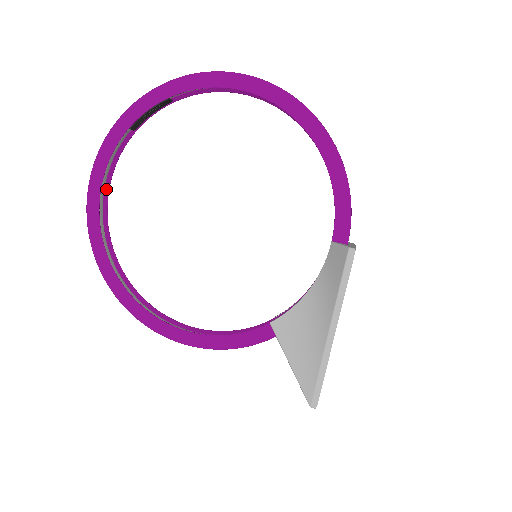
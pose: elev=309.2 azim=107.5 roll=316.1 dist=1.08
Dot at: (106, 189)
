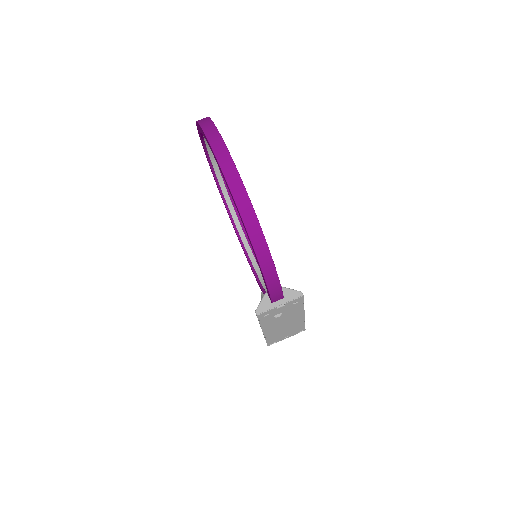
Dot at: occluded
